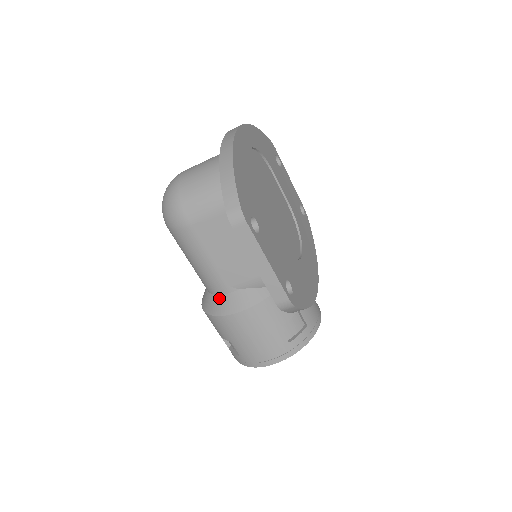
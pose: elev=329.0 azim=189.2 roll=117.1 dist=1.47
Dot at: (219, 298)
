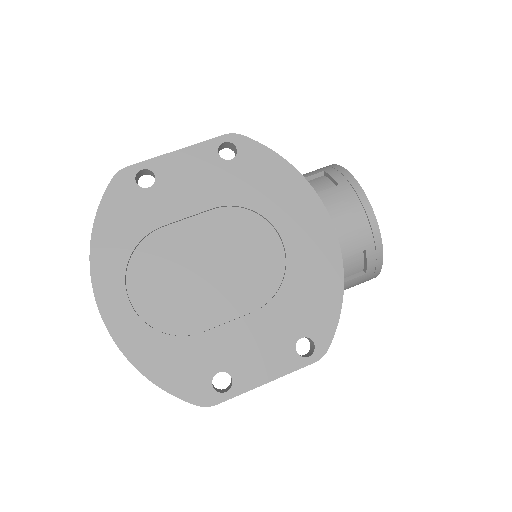
Dot at: occluded
